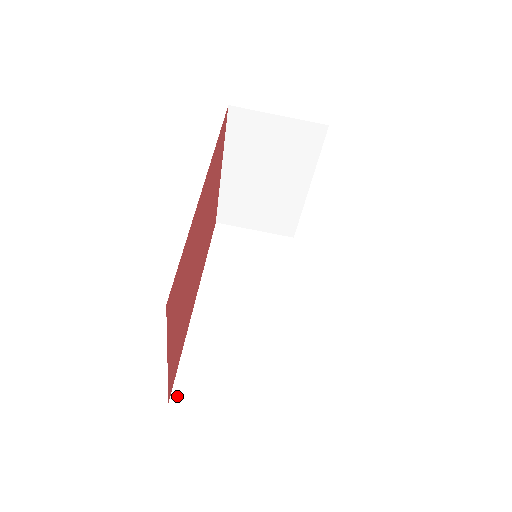
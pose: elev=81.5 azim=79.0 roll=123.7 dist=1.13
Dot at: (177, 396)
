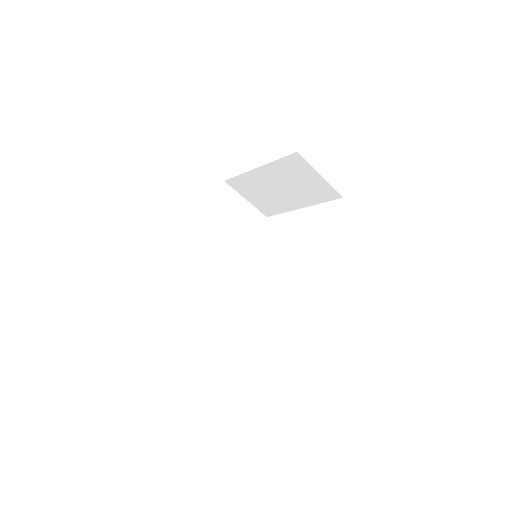
Dot at: (163, 310)
